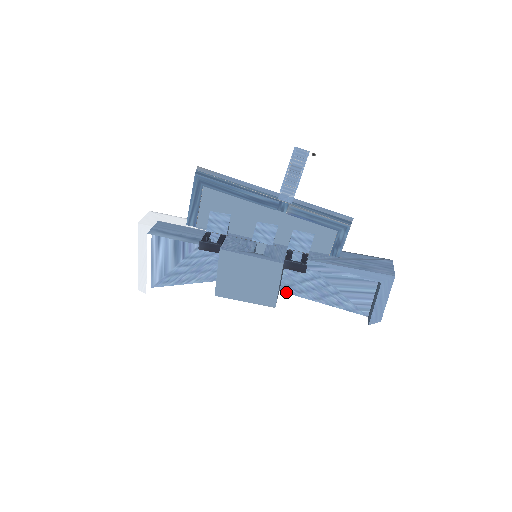
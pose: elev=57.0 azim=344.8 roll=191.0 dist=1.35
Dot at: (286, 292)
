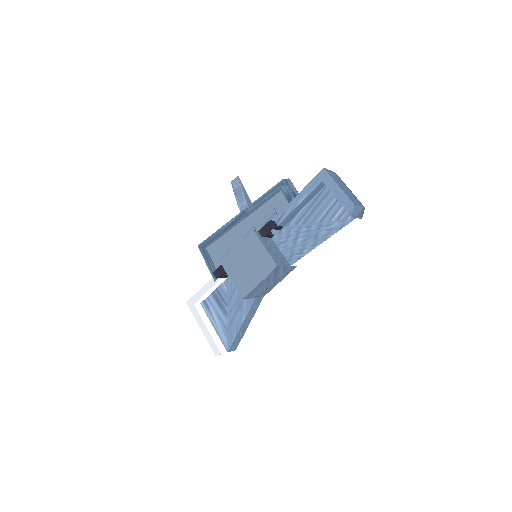
Dot at: (295, 262)
